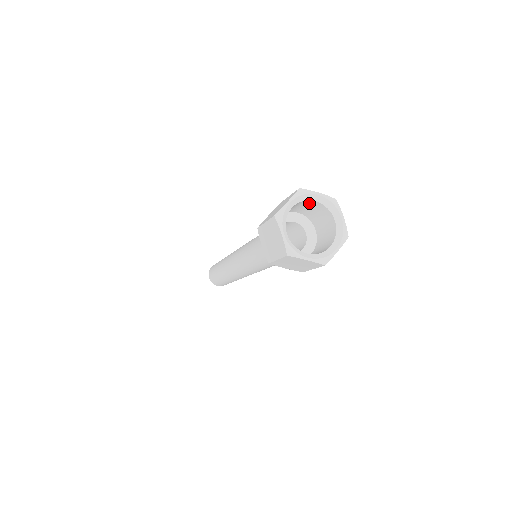
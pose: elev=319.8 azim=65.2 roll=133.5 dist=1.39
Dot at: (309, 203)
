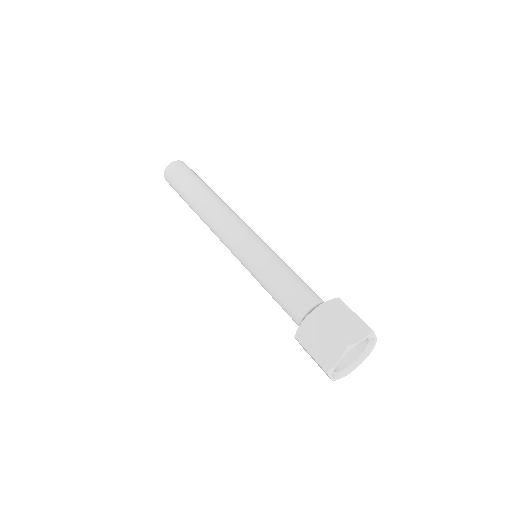
Dot at: occluded
